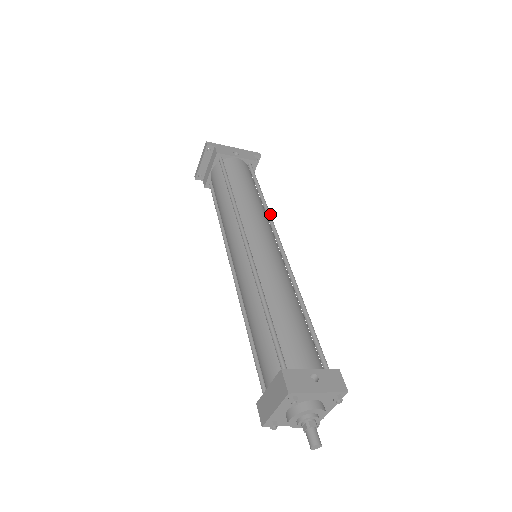
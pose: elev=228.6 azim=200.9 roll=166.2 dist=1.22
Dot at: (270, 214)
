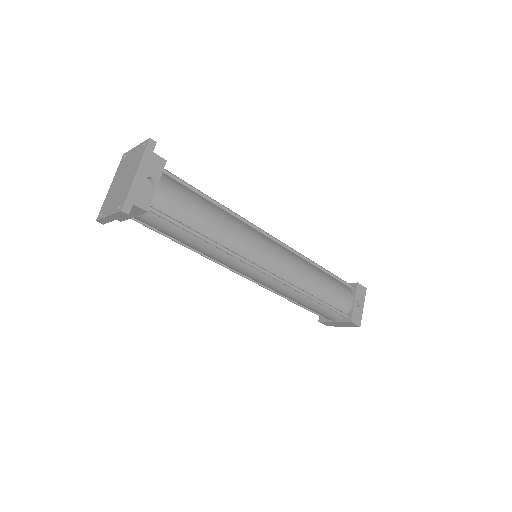
Dot at: (242, 217)
